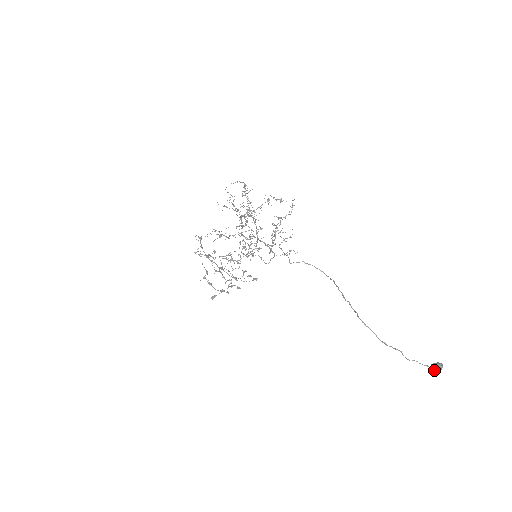
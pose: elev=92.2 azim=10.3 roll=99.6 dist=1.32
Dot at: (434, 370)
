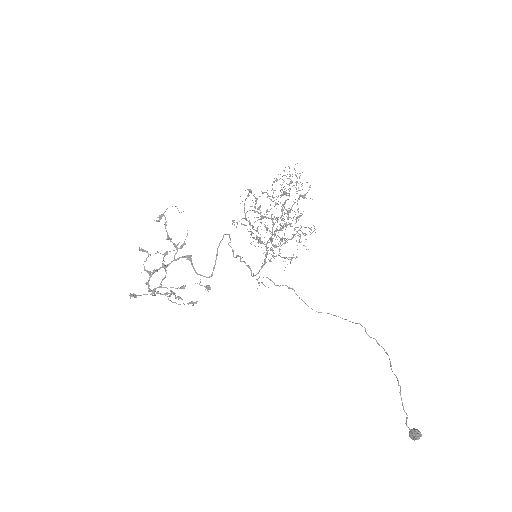
Dot at: (418, 433)
